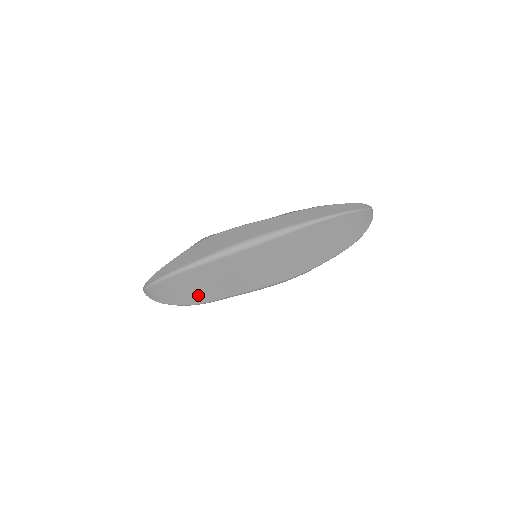
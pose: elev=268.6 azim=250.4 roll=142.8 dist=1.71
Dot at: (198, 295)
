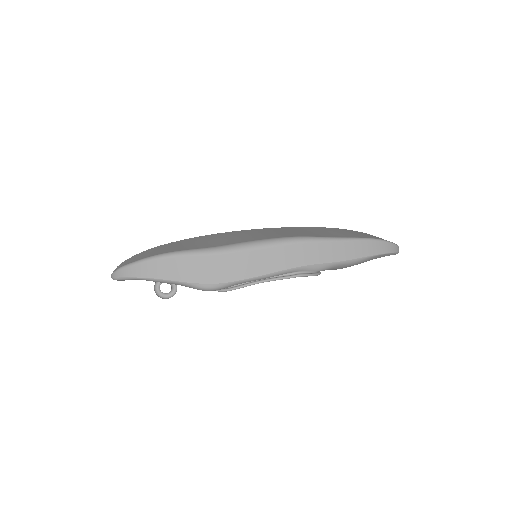
Dot at: (173, 249)
